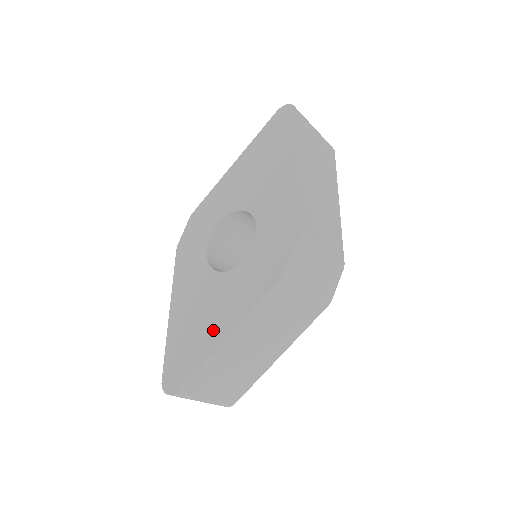
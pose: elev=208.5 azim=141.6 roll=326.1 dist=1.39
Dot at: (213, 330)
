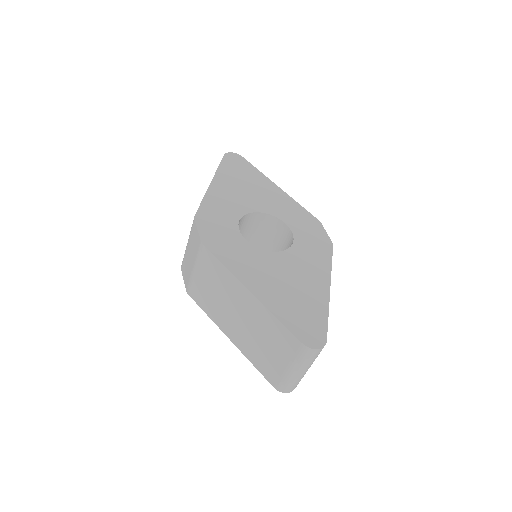
Dot at: (315, 288)
